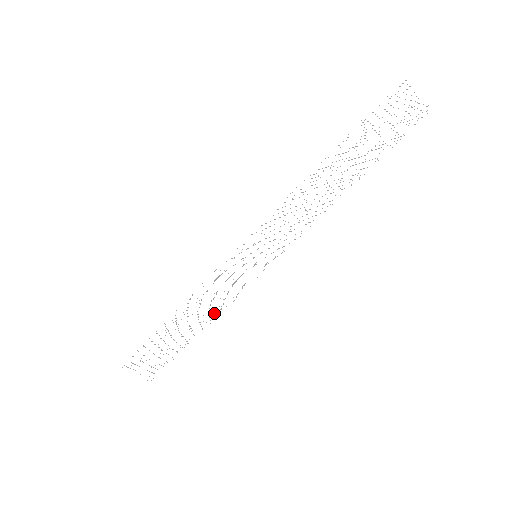
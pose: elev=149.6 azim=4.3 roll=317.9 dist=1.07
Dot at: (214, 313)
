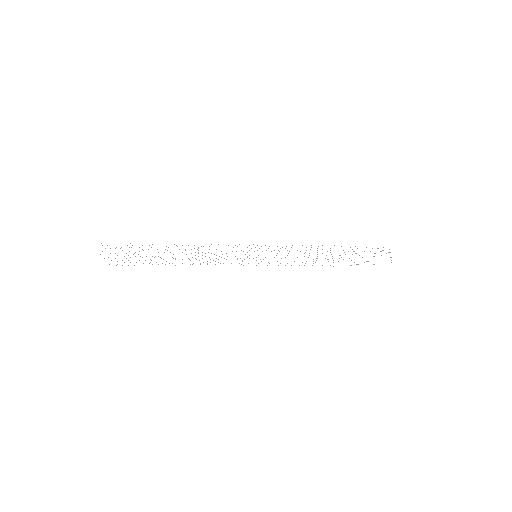
Dot at: occluded
